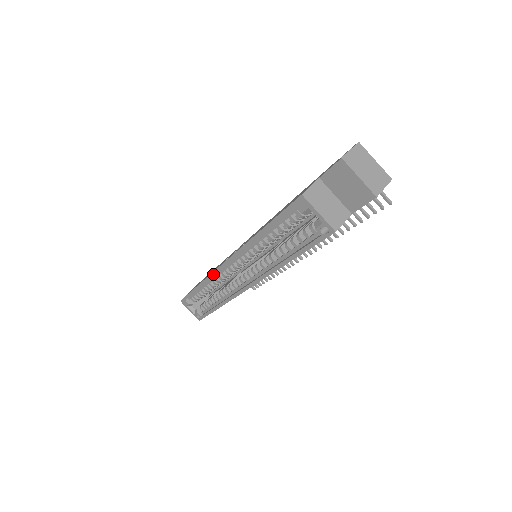
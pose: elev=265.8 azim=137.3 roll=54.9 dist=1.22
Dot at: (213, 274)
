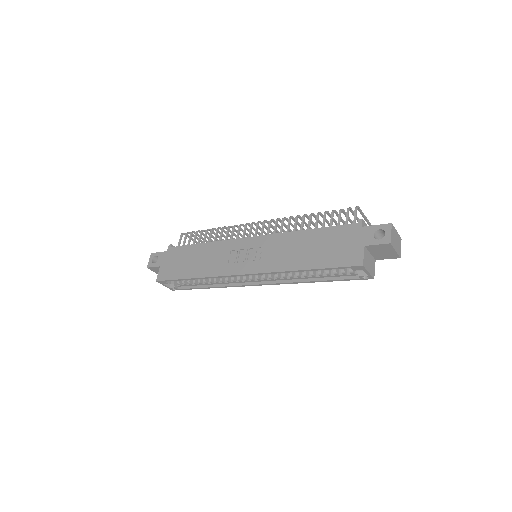
Dot at: occluded
